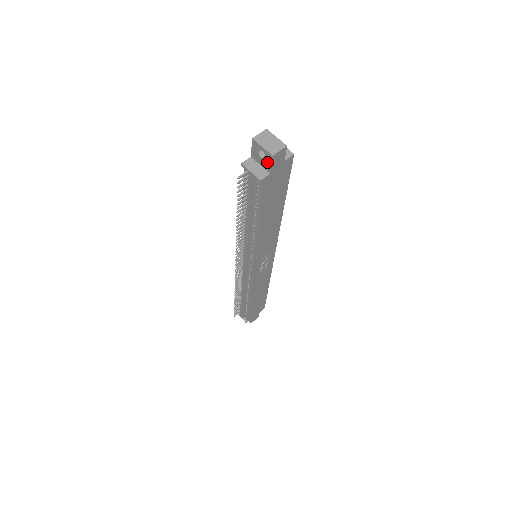
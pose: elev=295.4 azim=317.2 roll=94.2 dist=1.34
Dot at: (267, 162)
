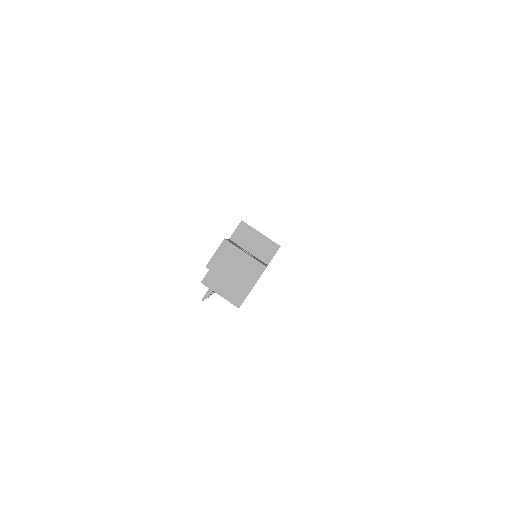
Dot at: occluded
